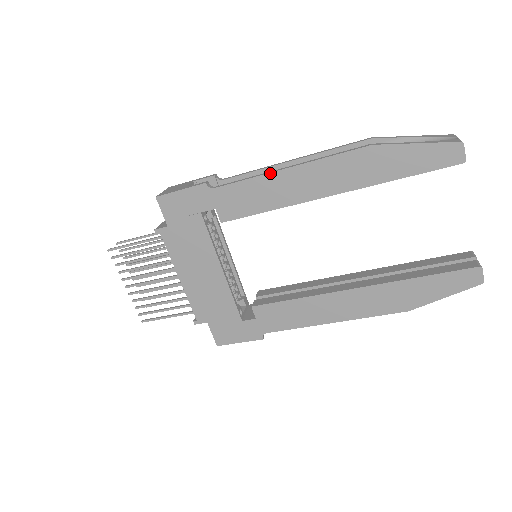
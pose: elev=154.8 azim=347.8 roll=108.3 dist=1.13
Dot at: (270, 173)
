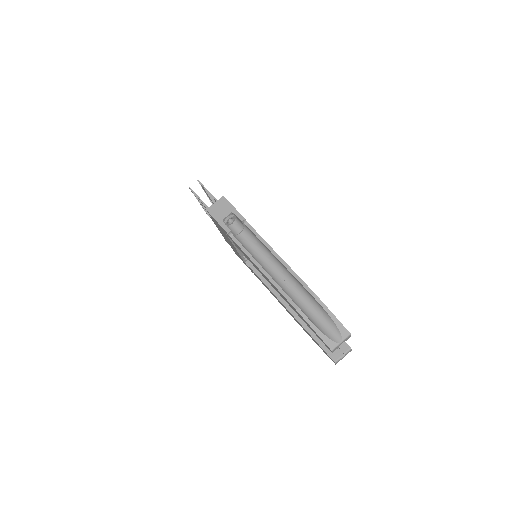
Dot at: (255, 264)
